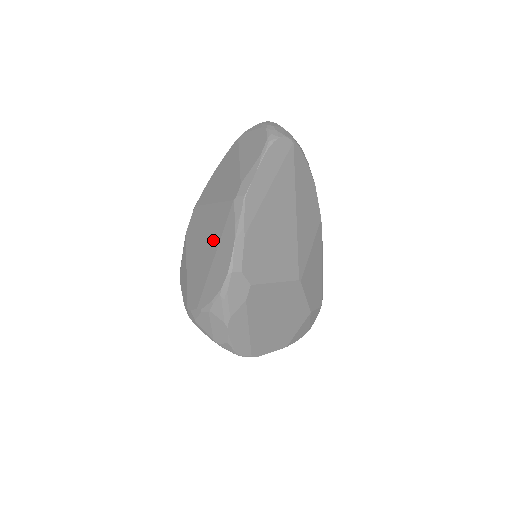
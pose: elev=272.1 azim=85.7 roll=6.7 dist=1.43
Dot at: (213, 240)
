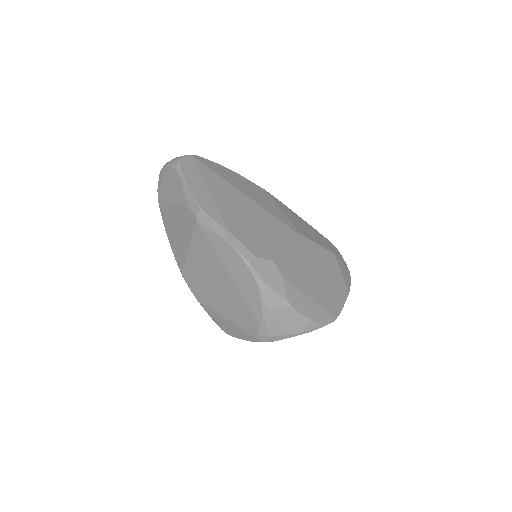
Dot at: (215, 267)
